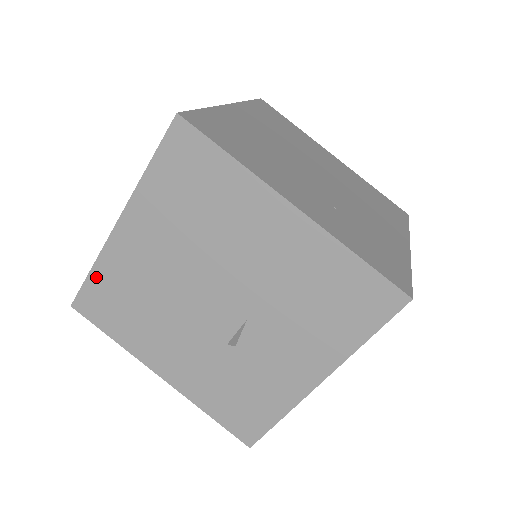
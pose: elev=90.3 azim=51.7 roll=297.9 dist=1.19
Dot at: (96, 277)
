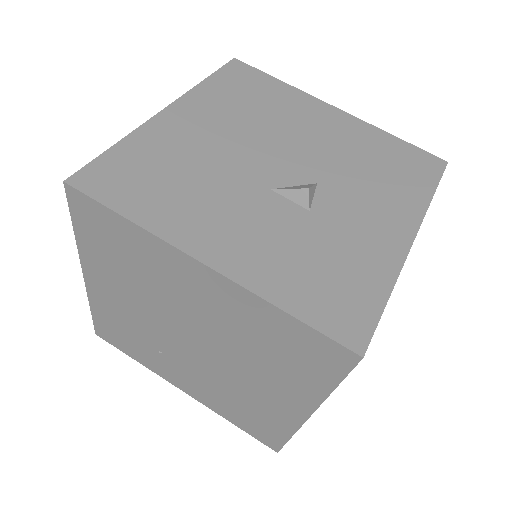
Dot at: (122, 150)
